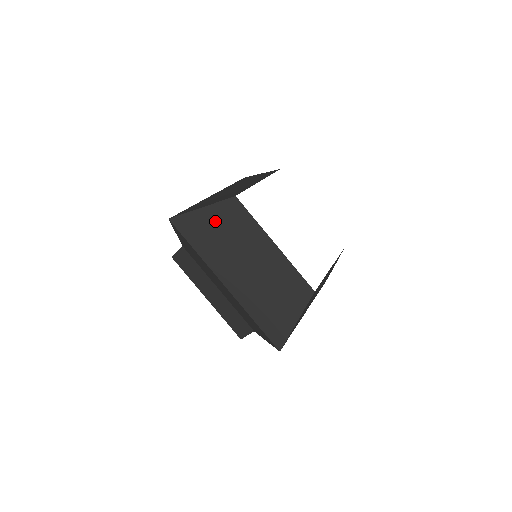
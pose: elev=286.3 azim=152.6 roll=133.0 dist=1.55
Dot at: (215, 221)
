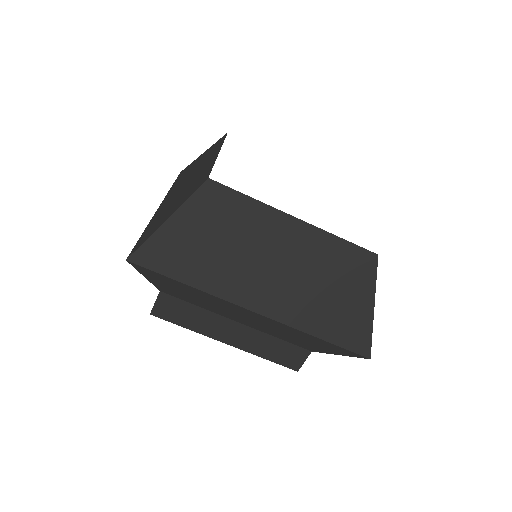
Dot at: (196, 228)
